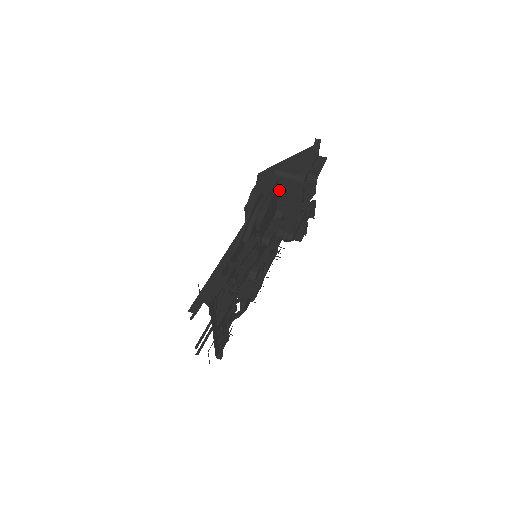
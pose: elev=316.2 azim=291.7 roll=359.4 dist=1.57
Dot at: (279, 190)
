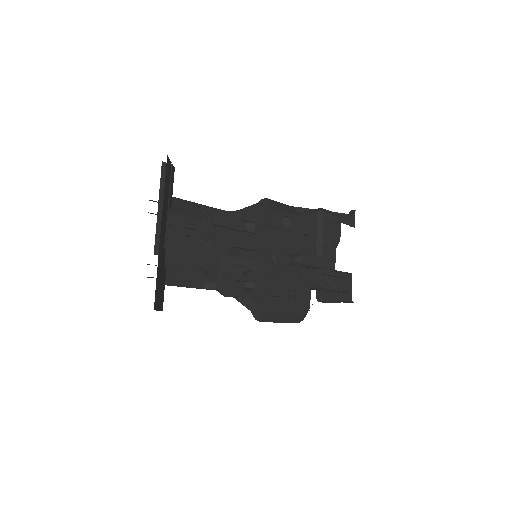
Dot at: (302, 230)
